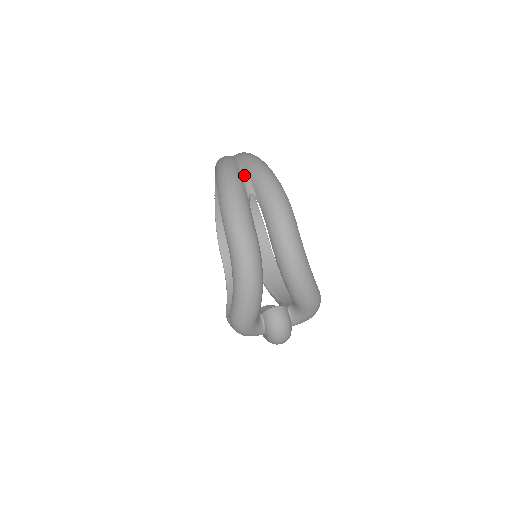
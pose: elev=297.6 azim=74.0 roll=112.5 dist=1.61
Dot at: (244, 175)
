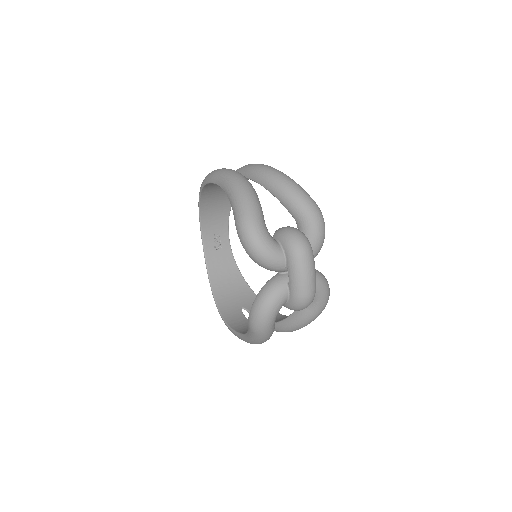
Dot at: occluded
